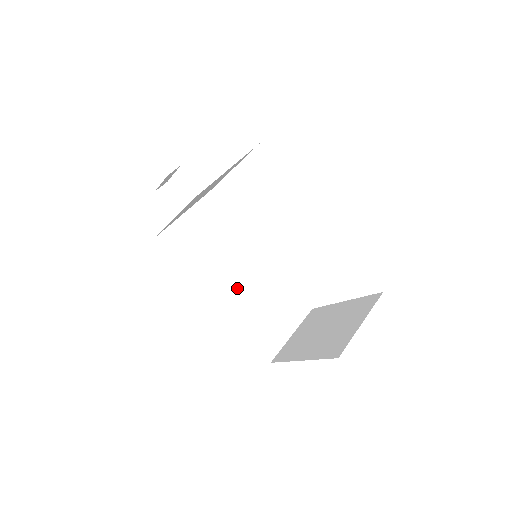
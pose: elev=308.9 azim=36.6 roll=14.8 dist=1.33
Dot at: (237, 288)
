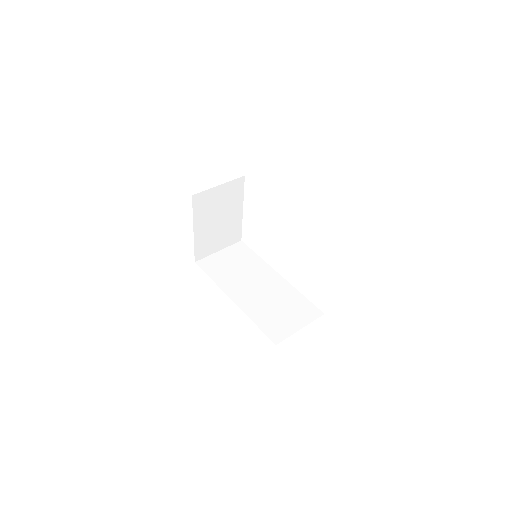
Dot at: (253, 294)
